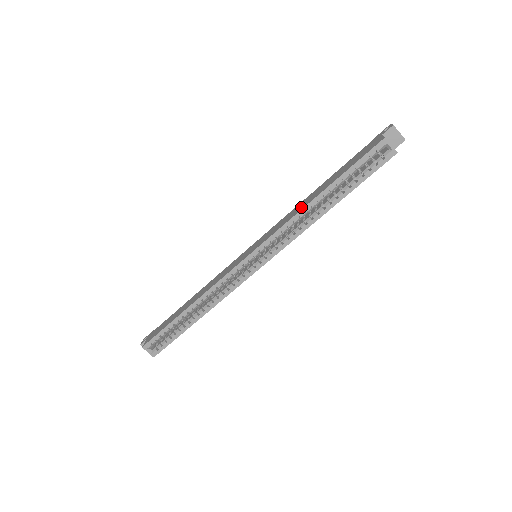
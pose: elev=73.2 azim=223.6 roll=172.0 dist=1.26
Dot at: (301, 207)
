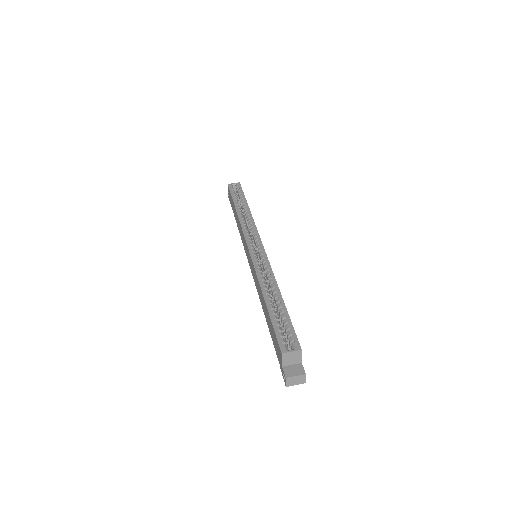
Dot at: (238, 221)
